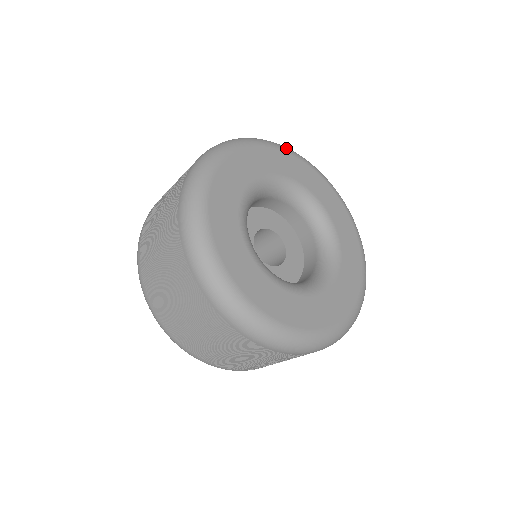
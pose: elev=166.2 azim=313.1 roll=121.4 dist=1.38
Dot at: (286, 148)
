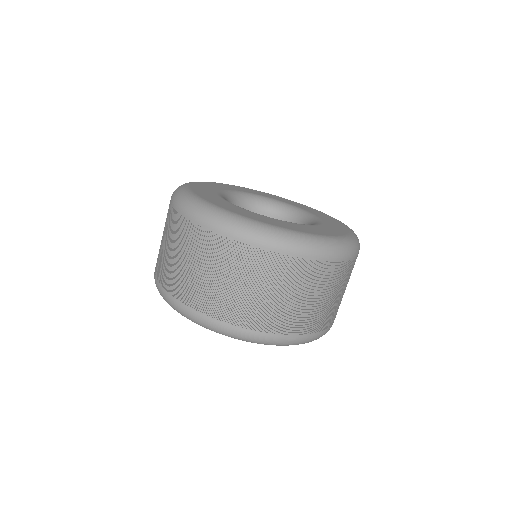
Dot at: occluded
